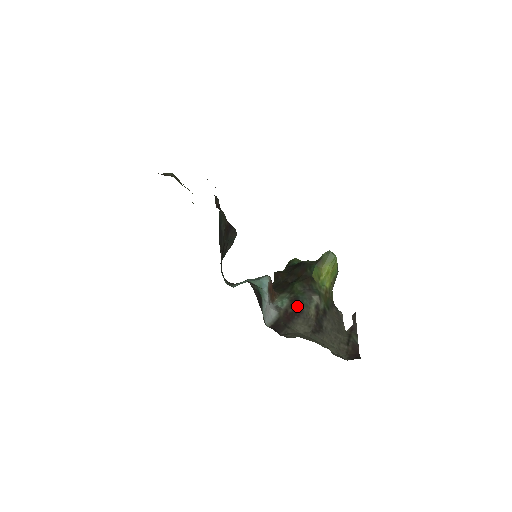
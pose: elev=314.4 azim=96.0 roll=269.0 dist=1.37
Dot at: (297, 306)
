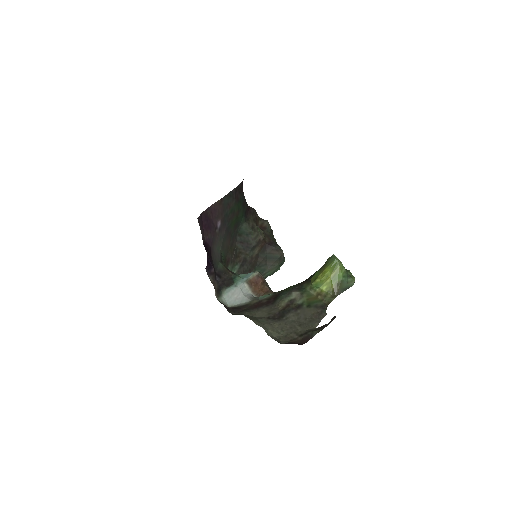
Dot at: (273, 299)
